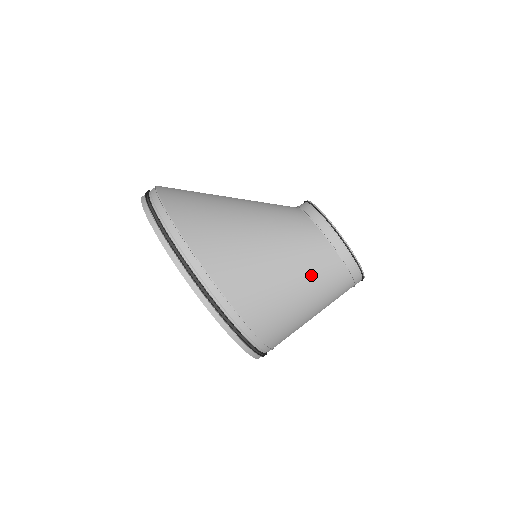
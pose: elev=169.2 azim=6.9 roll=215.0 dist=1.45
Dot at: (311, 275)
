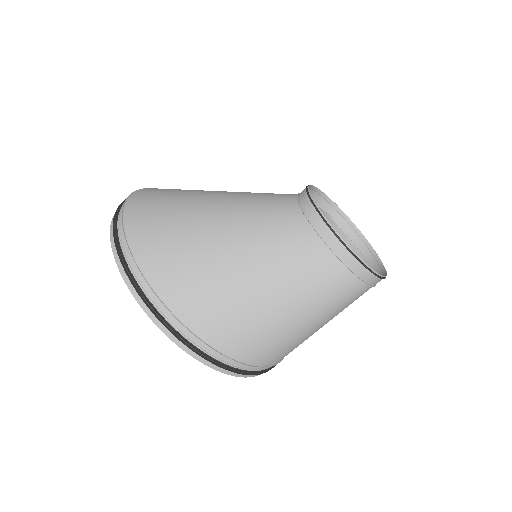
Dot at: (300, 288)
